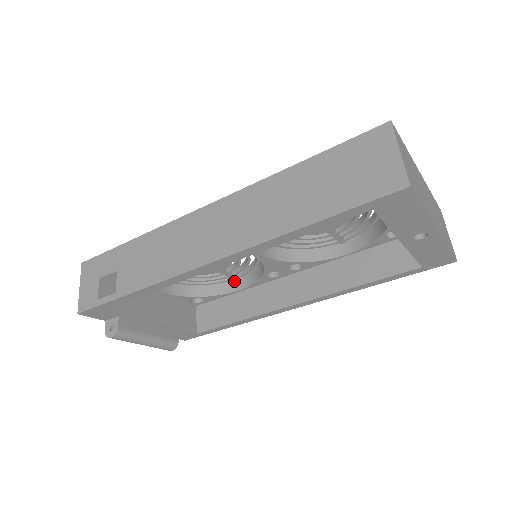
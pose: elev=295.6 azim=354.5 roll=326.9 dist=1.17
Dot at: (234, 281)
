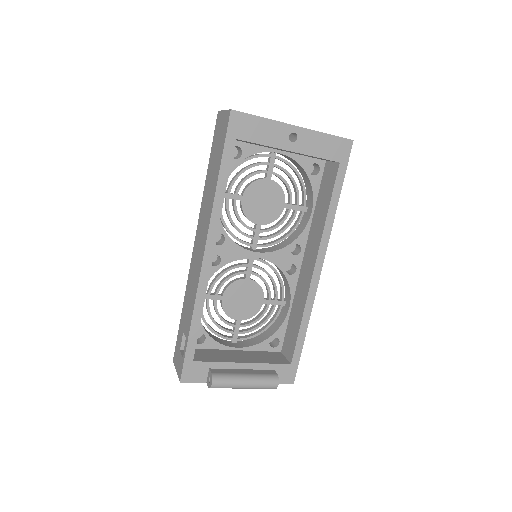
Dot at: (284, 307)
